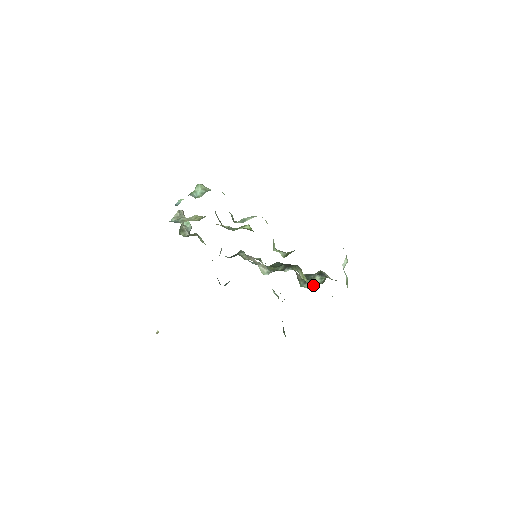
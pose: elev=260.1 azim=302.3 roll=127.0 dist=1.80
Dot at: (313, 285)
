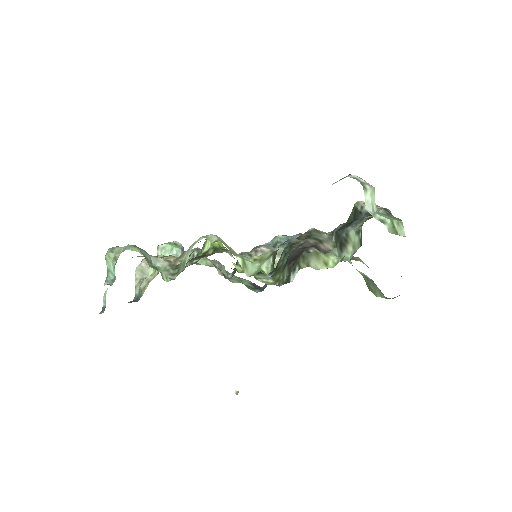
Dot at: (353, 250)
